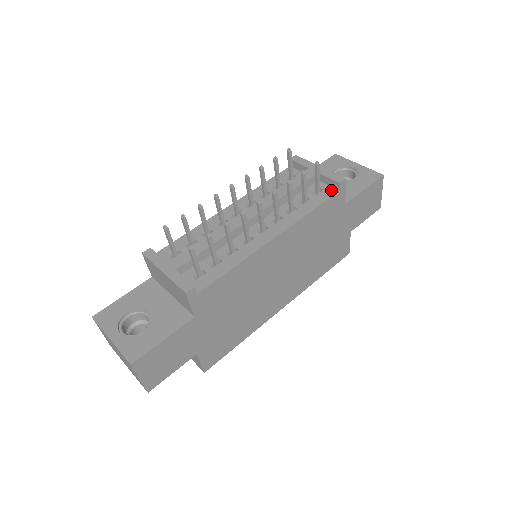
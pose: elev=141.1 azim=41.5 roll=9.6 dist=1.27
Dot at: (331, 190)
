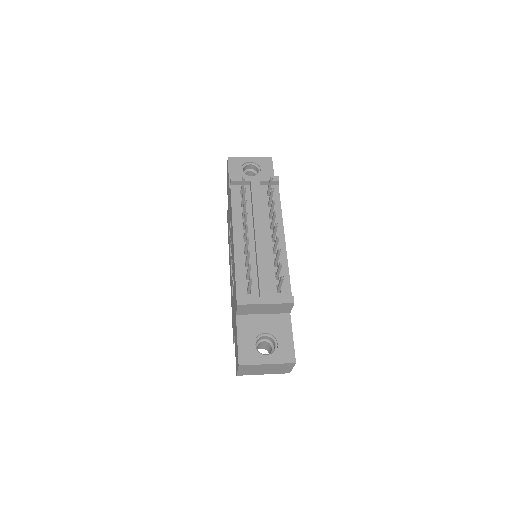
Dot at: (274, 188)
